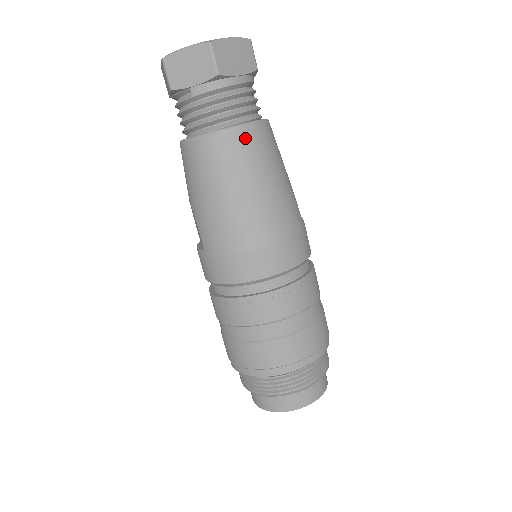
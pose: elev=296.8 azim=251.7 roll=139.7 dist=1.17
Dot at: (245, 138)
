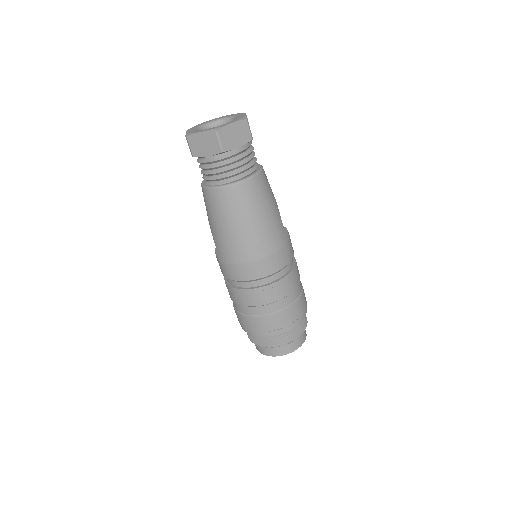
Dot at: (243, 190)
